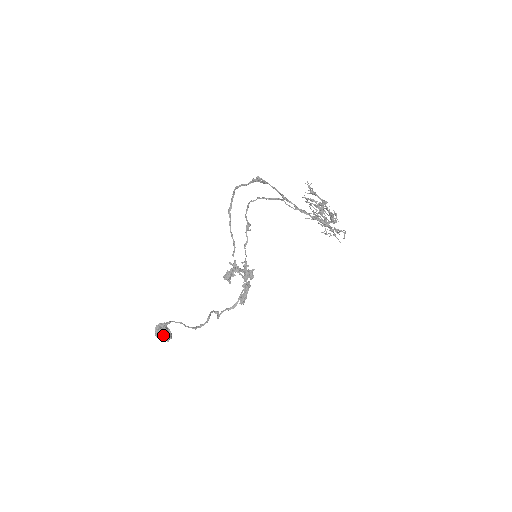
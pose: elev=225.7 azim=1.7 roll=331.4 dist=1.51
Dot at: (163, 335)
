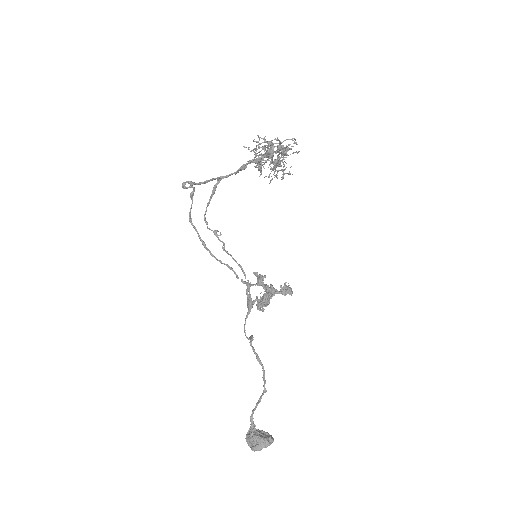
Dot at: (257, 441)
